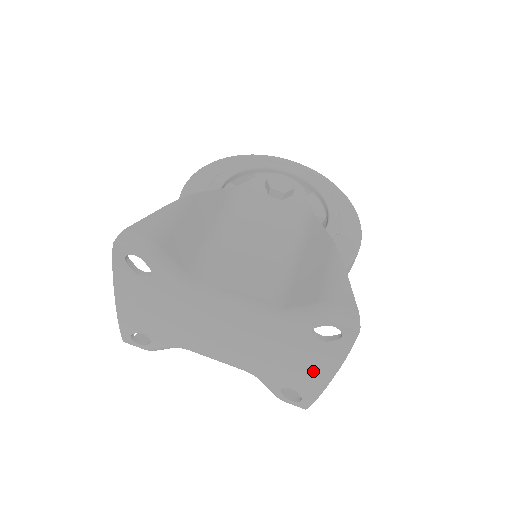
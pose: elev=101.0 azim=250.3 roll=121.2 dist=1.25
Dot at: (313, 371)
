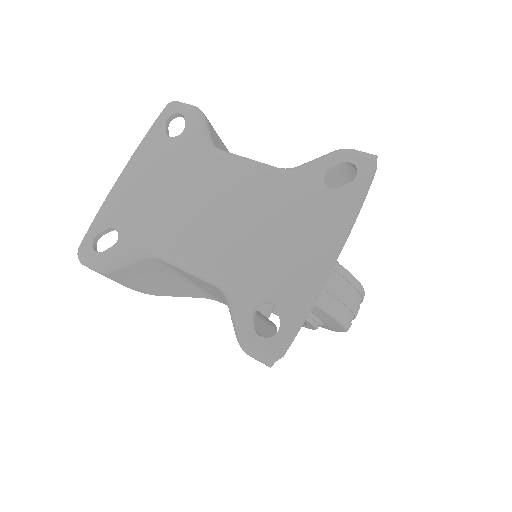
Dot at: (311, 250)
